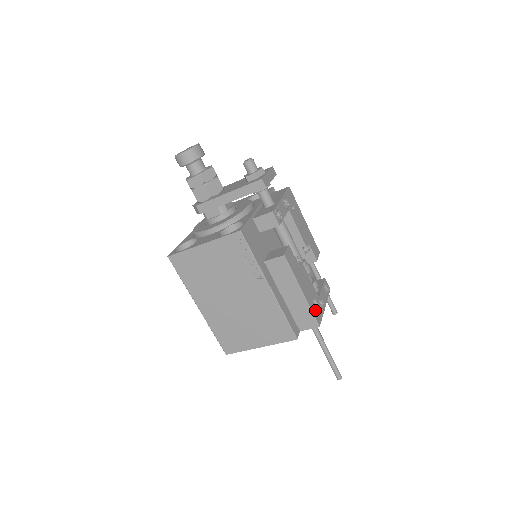
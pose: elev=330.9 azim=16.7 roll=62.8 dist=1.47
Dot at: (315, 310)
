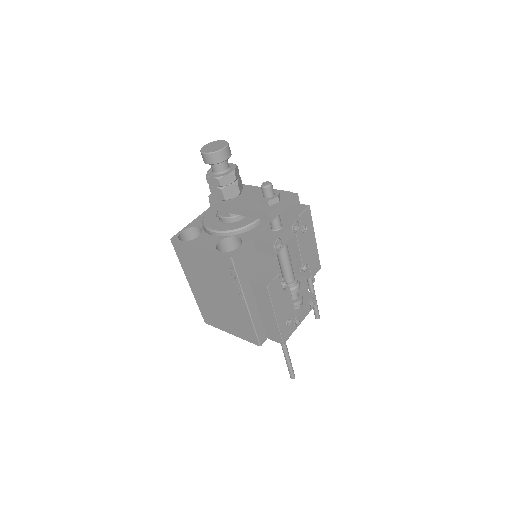
Dot at: (285, 330)
